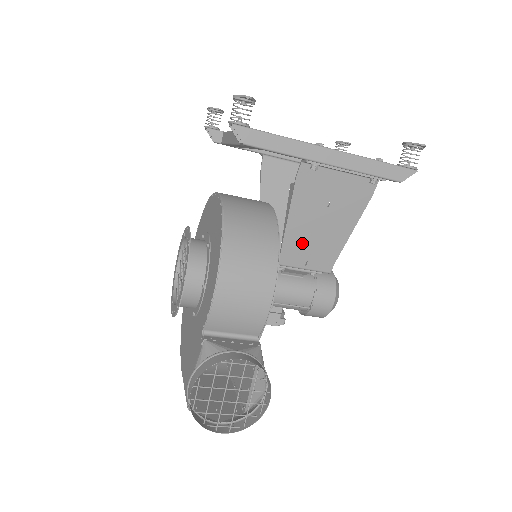
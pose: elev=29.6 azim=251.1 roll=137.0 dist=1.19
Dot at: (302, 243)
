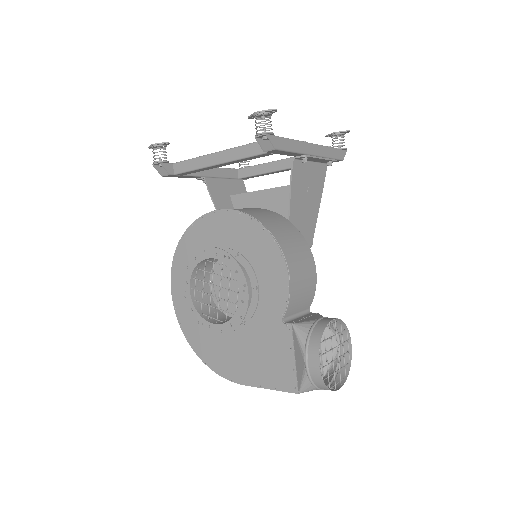
Dot at: (298, 227)
